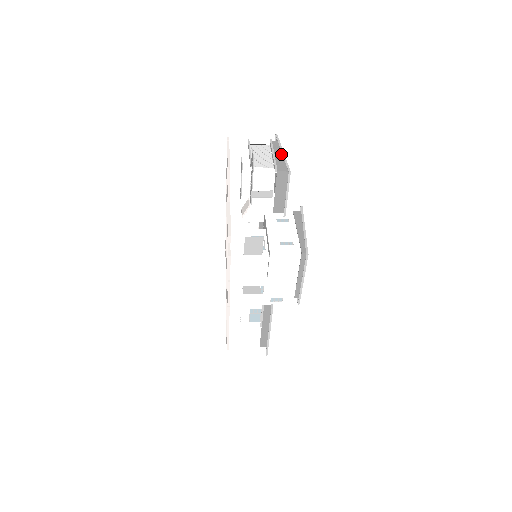
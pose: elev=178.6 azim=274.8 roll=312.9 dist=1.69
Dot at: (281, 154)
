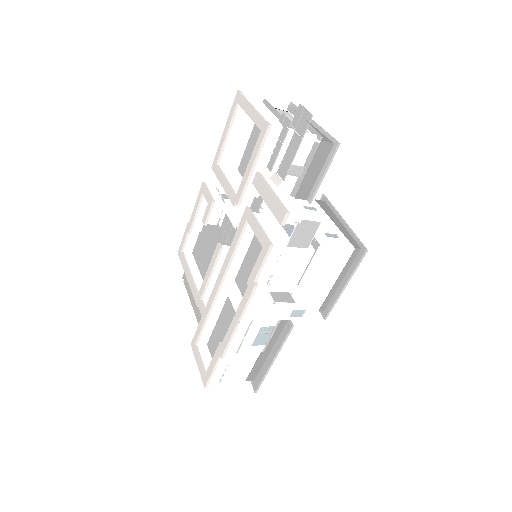
Dot at: (310, 124)
